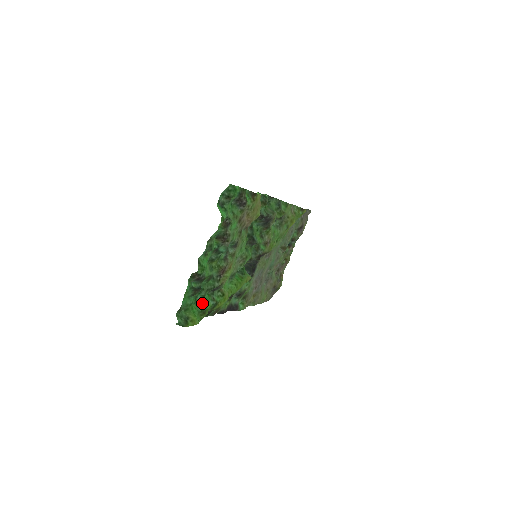
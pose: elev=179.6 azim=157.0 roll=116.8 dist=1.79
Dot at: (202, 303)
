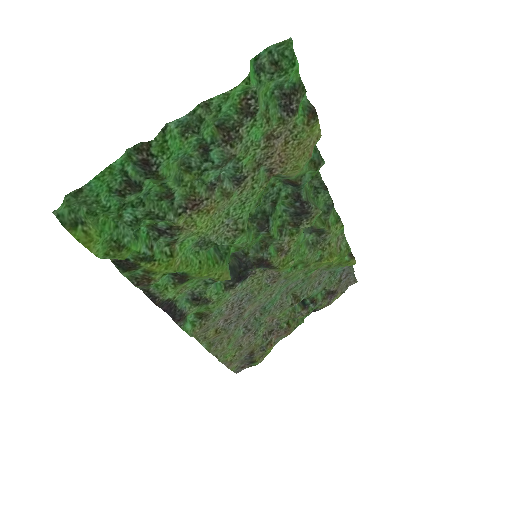
Dot at: (127, 232)
